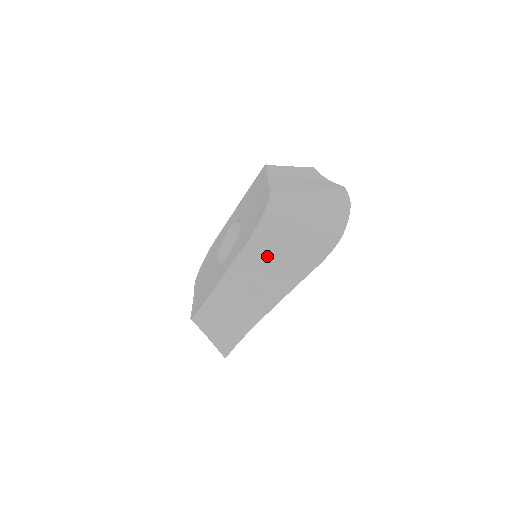
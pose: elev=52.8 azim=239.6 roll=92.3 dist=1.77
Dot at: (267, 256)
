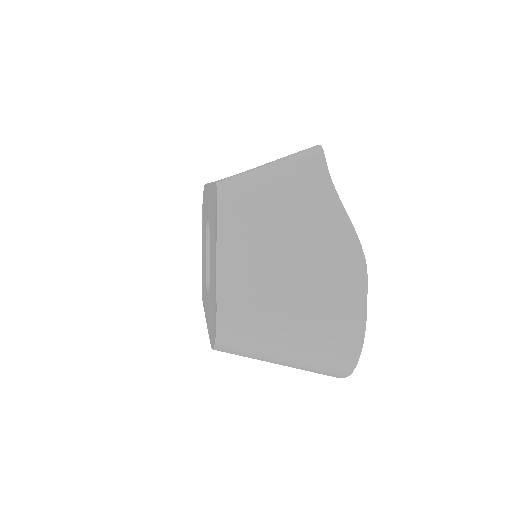
Dot at: occluded
